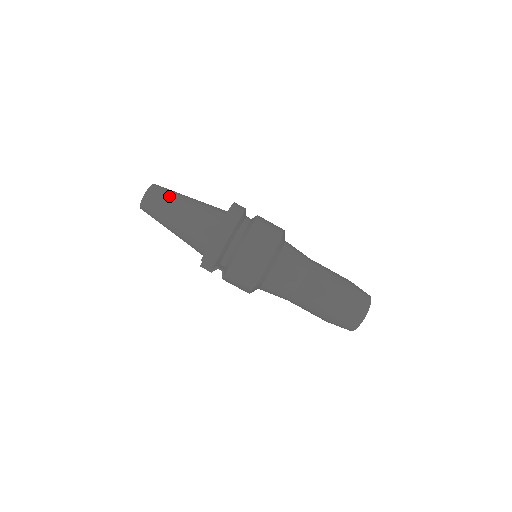
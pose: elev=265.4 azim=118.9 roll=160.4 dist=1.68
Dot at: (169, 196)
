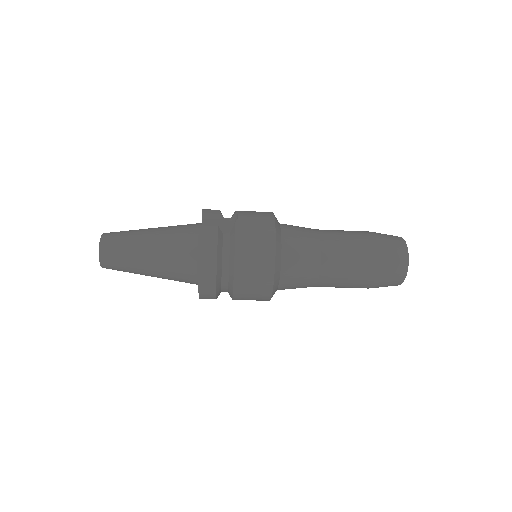
Dot at: (126, 256)
